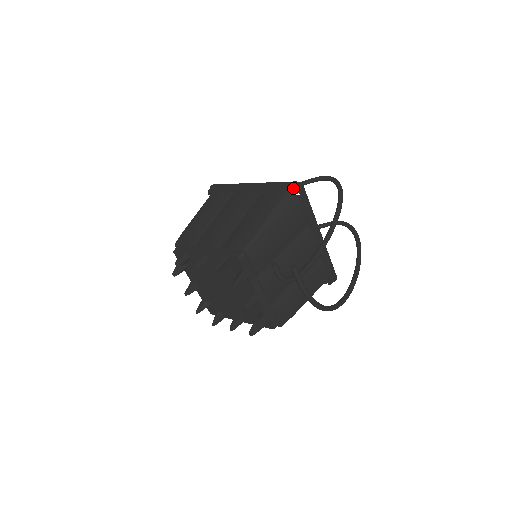
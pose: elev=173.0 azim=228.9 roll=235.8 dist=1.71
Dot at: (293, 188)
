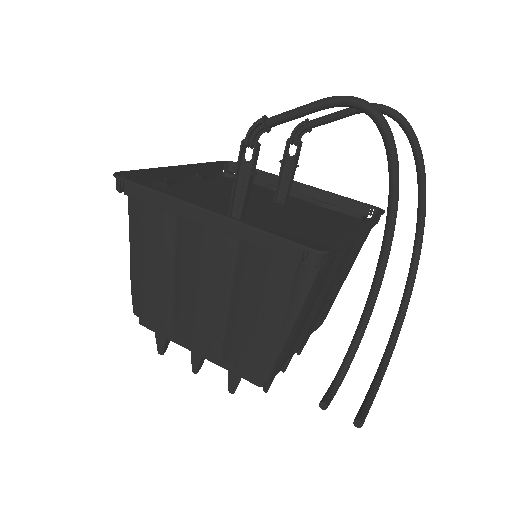
Dot at: (310, 266)
